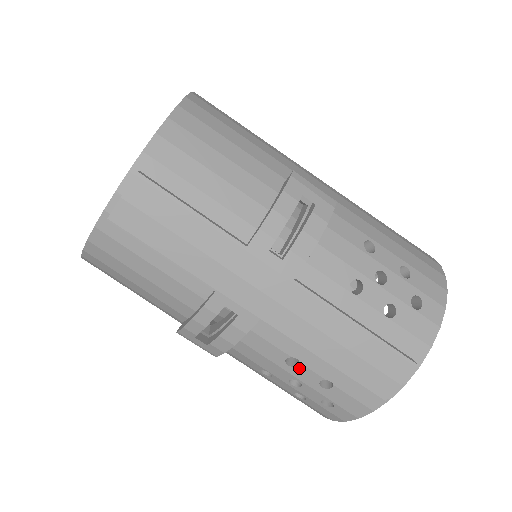
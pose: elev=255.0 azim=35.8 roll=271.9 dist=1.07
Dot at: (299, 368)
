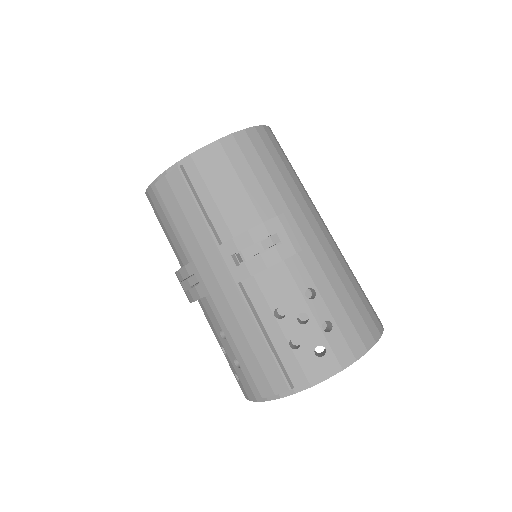
Dot at: (225, 341)
